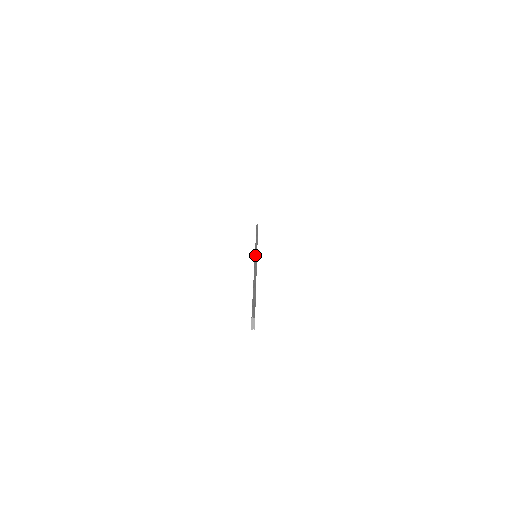
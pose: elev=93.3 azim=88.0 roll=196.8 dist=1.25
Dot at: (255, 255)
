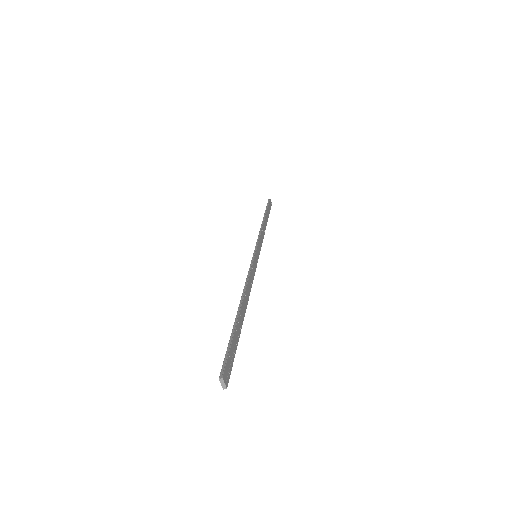
Dot at: (252, 258)
